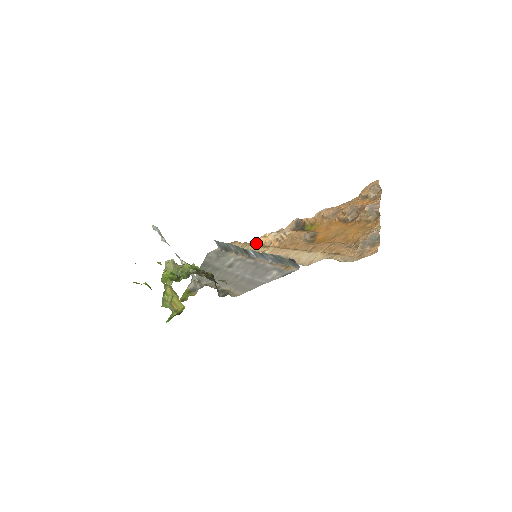
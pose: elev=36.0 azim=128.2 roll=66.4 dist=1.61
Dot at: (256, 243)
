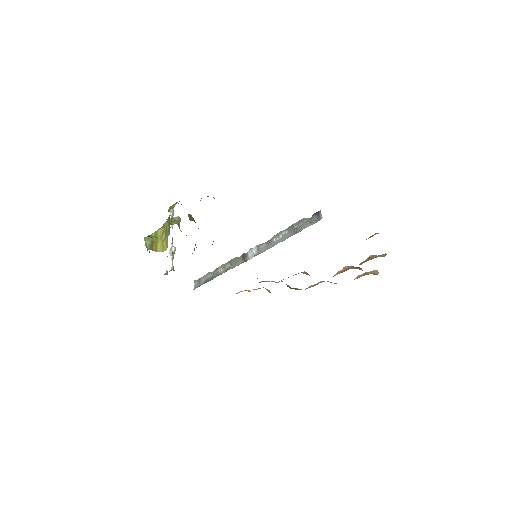
Dot at: (238, 292)
